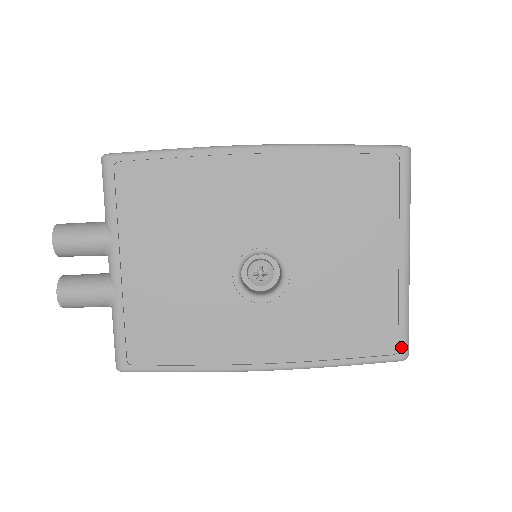
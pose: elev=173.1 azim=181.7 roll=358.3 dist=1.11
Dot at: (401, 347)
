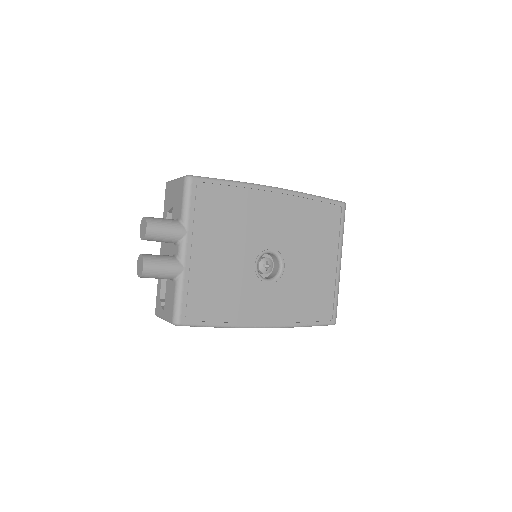
Dot at: (334, 316)
